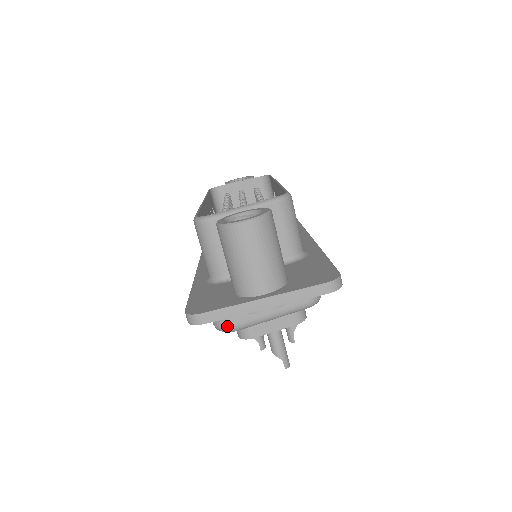
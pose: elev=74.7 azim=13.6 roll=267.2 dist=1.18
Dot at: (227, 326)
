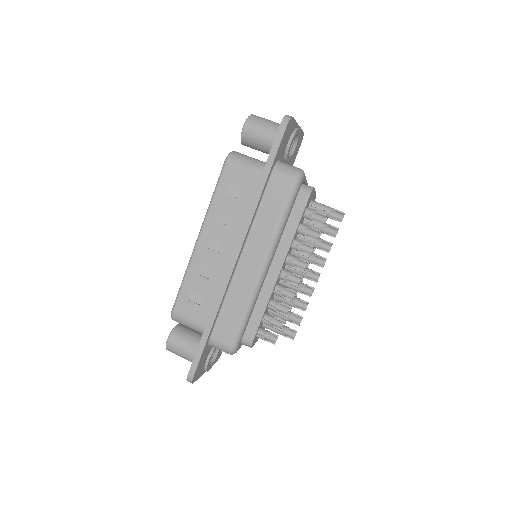
Dot at: (299, 169)
